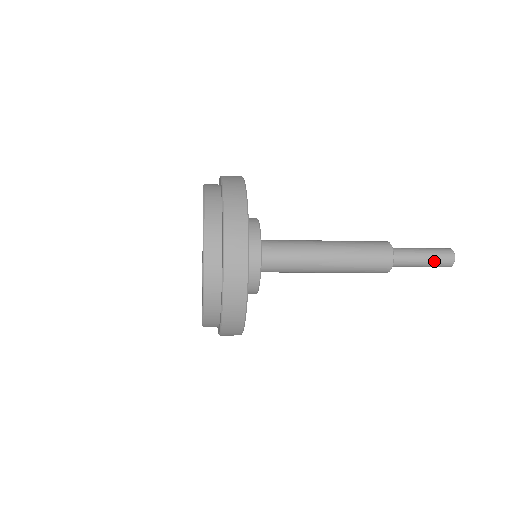
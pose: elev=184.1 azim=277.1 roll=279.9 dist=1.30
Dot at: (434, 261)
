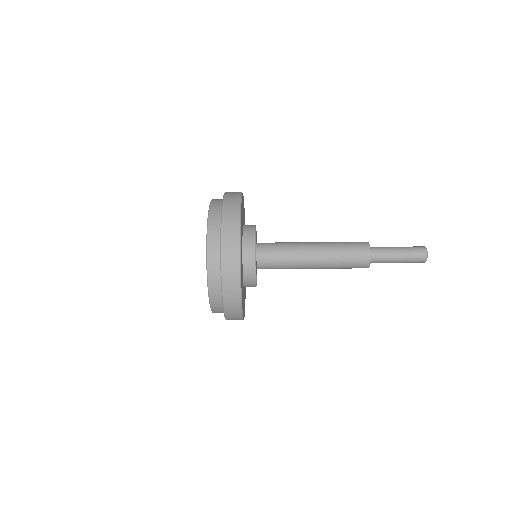
Dot at: (408, 259)
